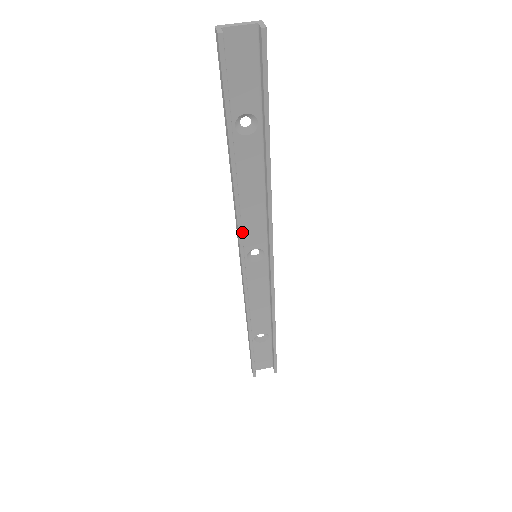
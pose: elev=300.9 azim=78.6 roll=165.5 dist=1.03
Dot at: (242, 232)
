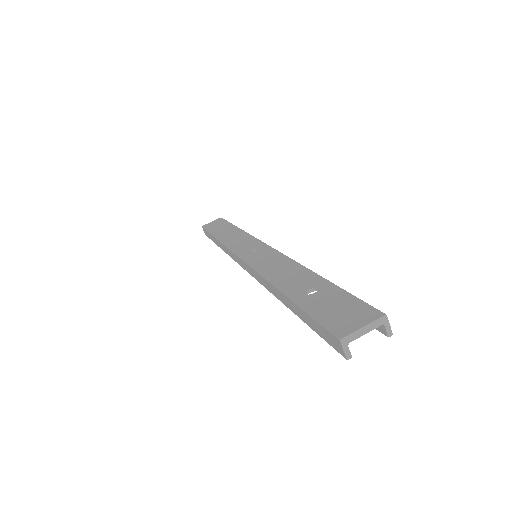
Dot at: occluded
